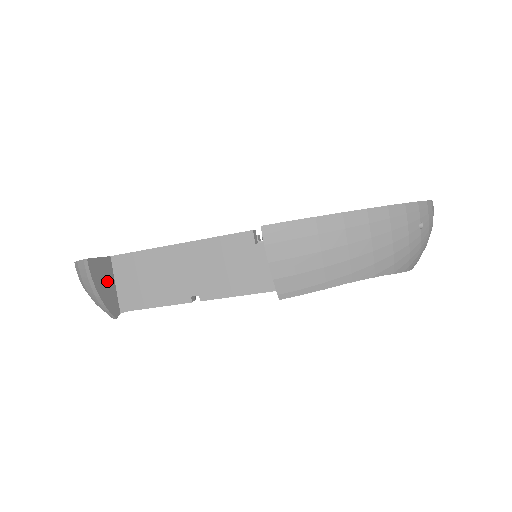
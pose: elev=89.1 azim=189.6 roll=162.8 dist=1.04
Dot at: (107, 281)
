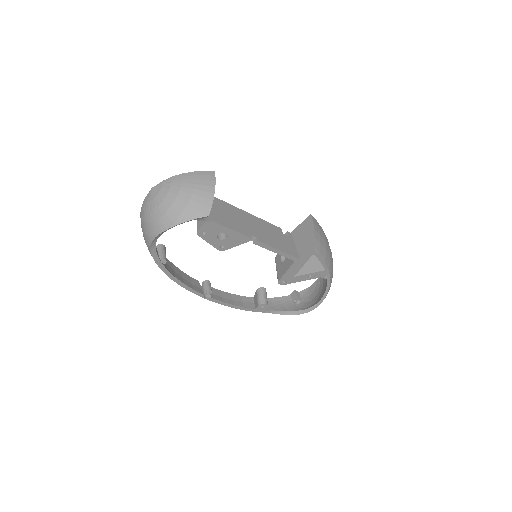
Dot at: occluded
